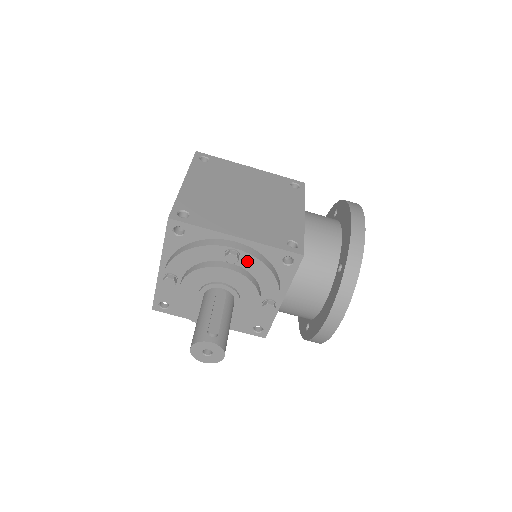
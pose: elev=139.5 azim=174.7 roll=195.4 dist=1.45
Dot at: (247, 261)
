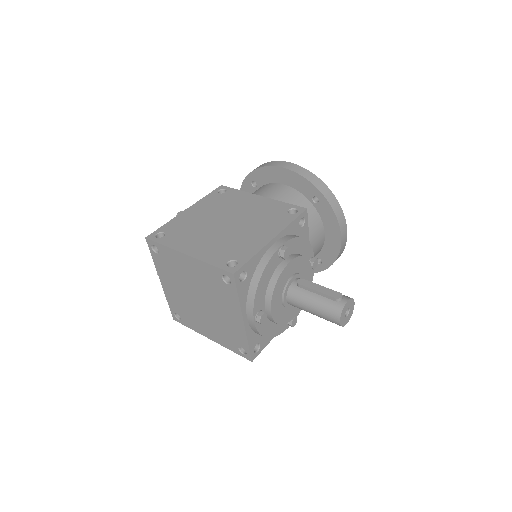
Dot at: (290, 247)
